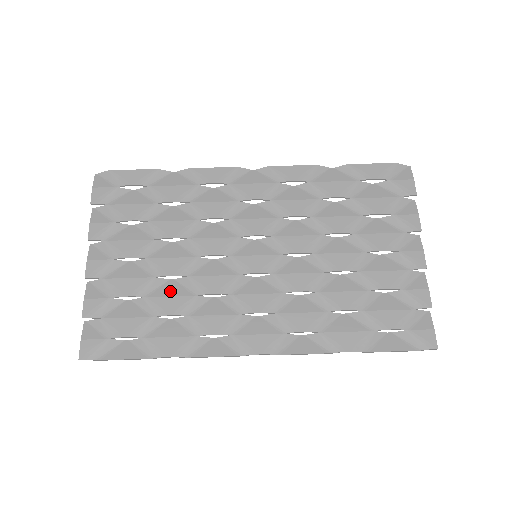
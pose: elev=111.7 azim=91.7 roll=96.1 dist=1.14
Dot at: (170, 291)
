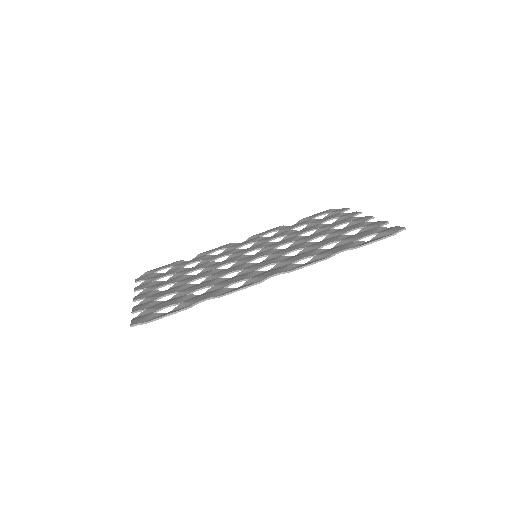
Dot at: occluded
